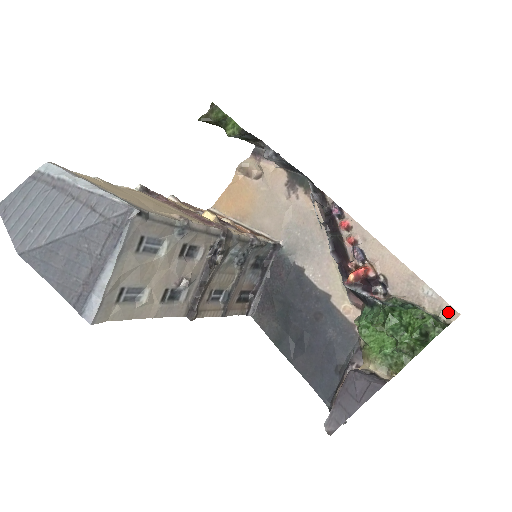
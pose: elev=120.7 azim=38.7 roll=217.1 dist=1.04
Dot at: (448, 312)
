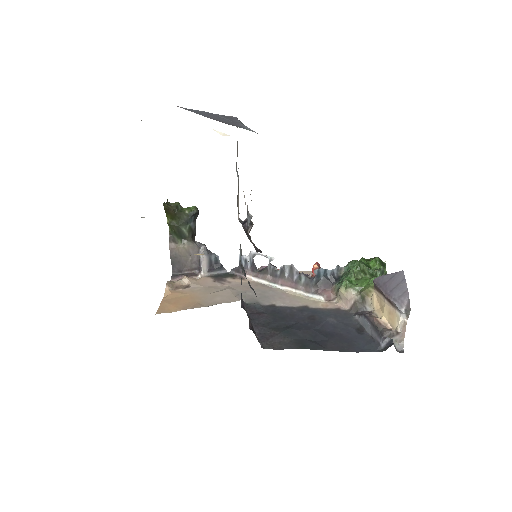
Dot at: occluded
